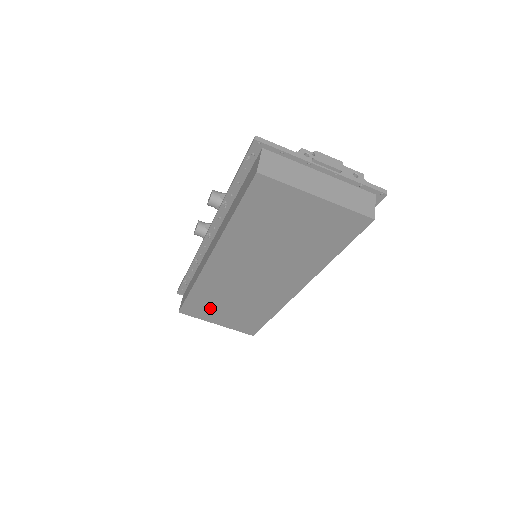
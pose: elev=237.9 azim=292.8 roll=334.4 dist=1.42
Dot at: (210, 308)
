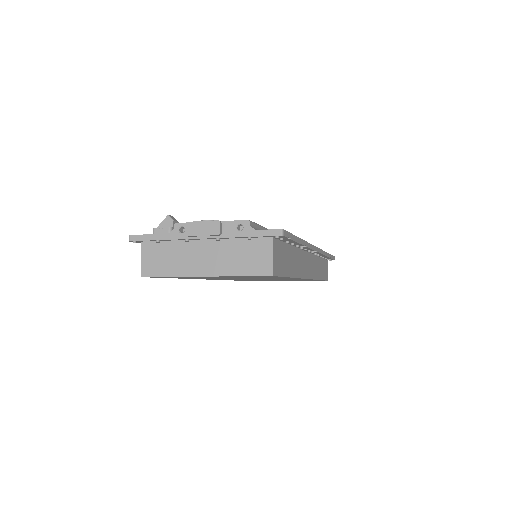
Dot at: occluded
